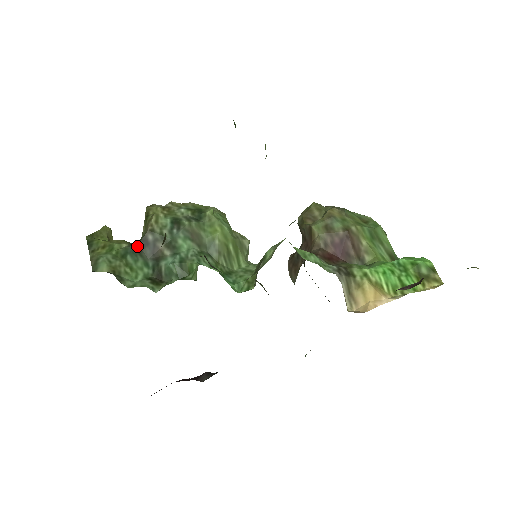
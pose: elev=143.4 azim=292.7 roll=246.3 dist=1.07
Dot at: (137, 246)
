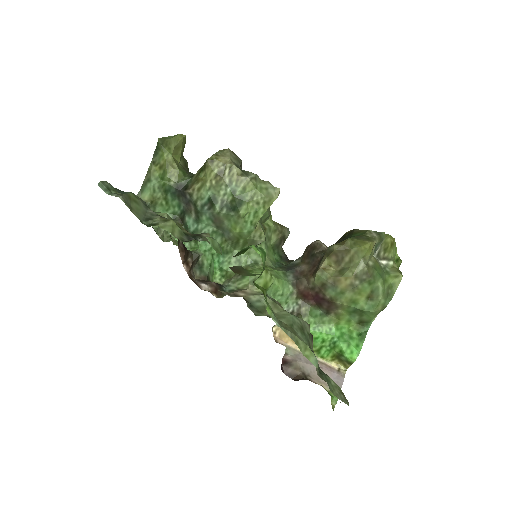
Dot at: (179, 191)
